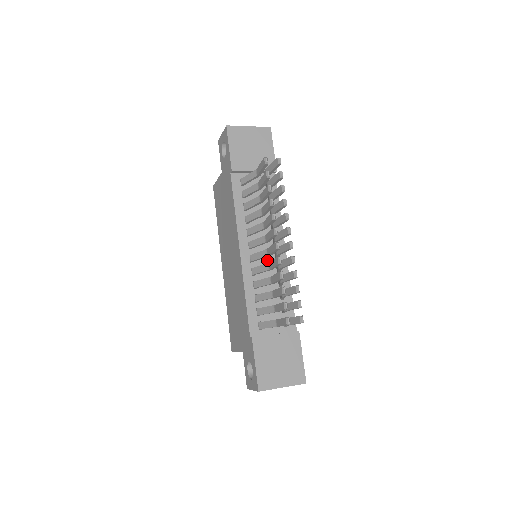
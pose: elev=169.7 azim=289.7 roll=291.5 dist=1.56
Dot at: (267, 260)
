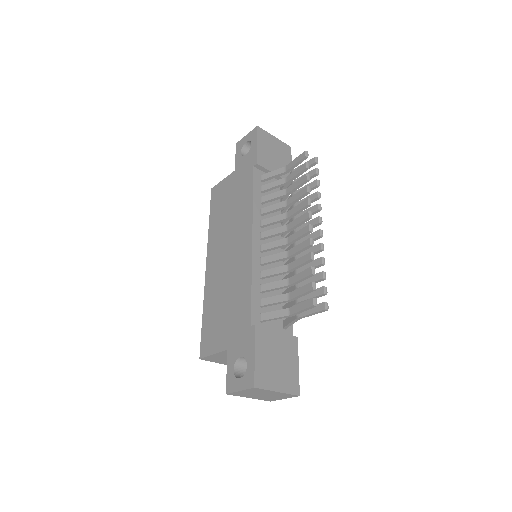
Dot at: occluded
